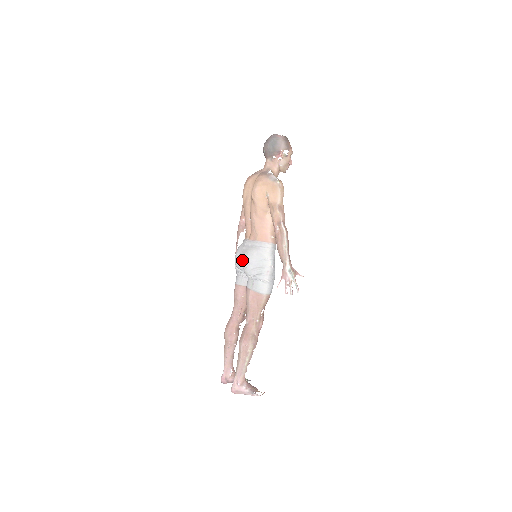
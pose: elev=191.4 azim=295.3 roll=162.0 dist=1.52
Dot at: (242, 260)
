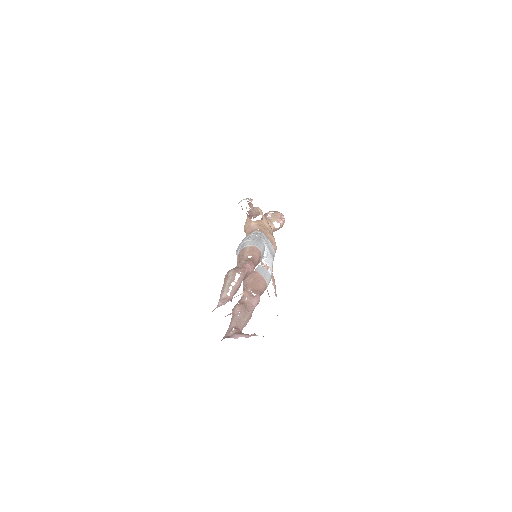
Dot at: occluded
